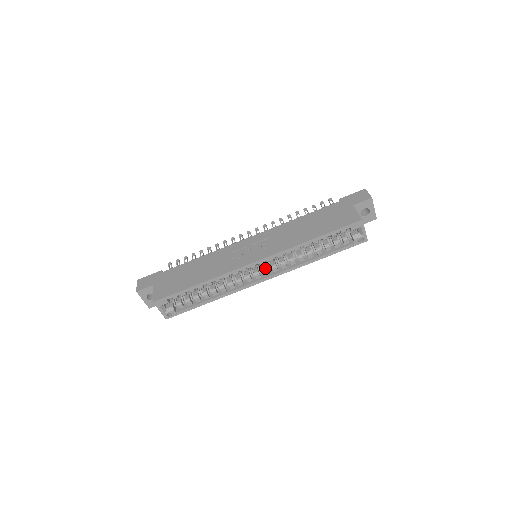
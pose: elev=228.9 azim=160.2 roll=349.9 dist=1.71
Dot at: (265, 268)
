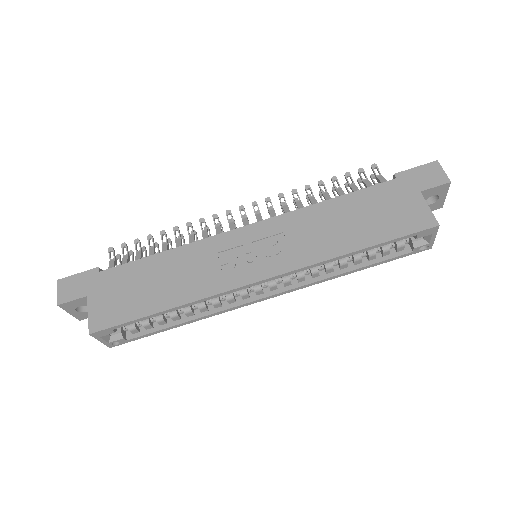
Dot at: (272, 282)
